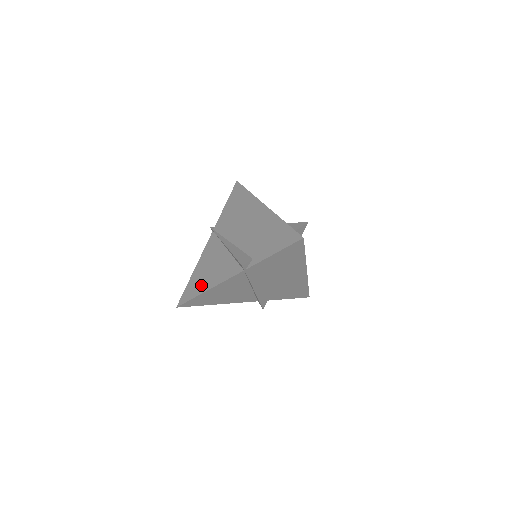
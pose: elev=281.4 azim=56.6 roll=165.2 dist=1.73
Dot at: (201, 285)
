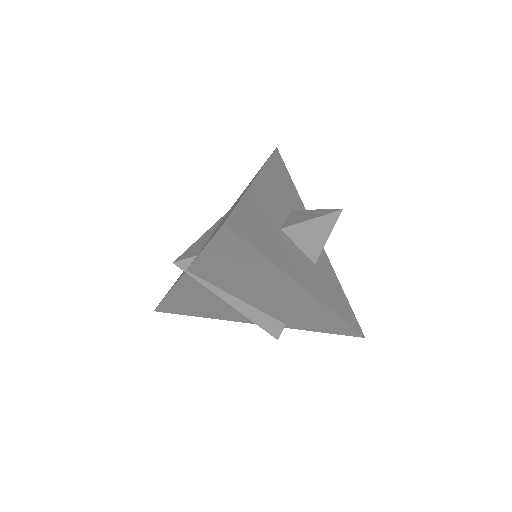
Dot at: (194, 312)
